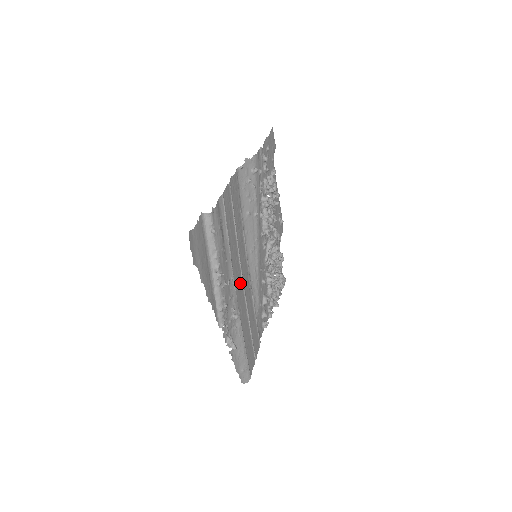
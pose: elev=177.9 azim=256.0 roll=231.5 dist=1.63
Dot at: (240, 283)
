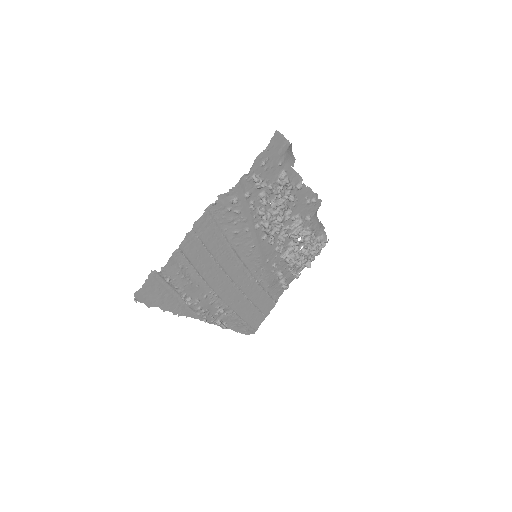
Dot at: (228, 286)
